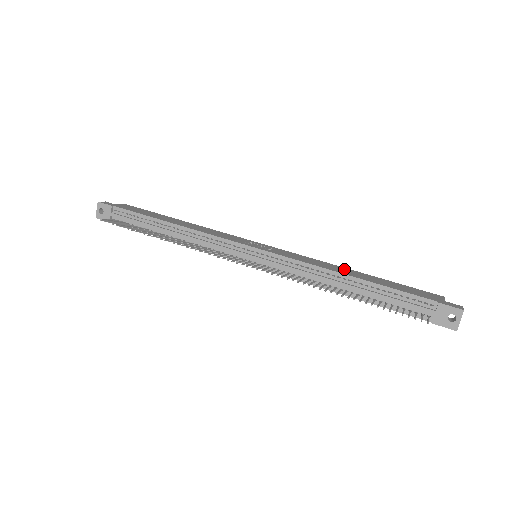
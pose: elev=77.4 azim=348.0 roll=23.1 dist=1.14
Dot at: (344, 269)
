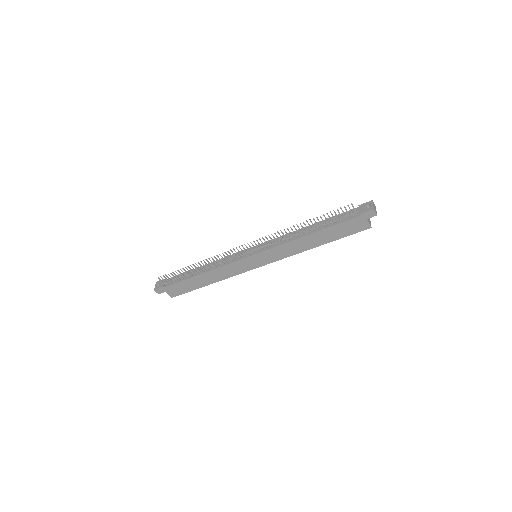
Dot at: occluded
